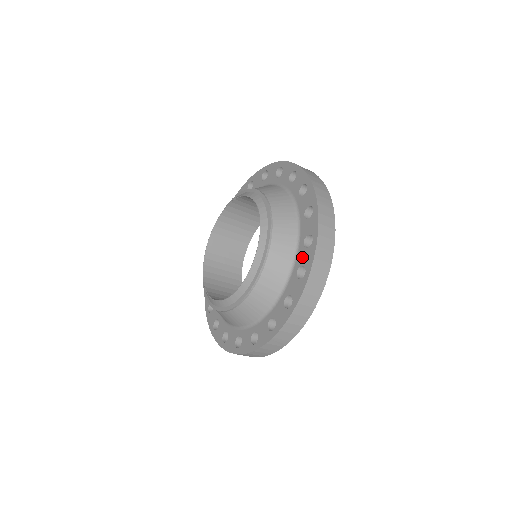
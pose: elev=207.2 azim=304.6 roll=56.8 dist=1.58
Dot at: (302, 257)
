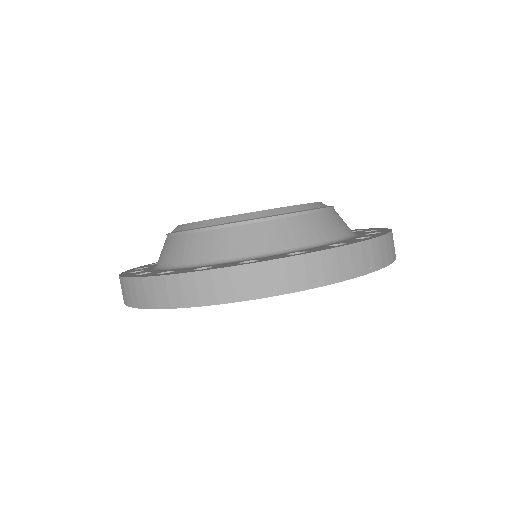
Dot at: (361, 231)
